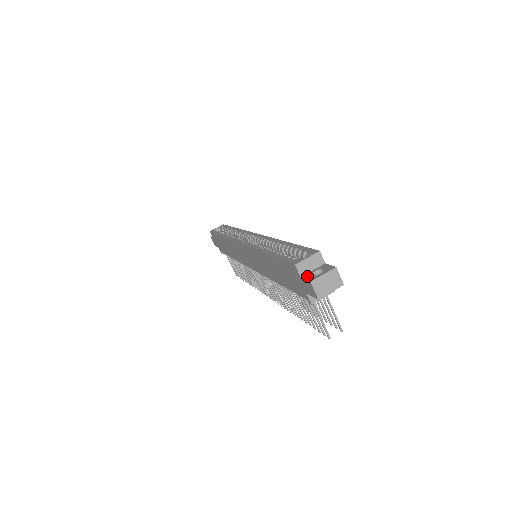
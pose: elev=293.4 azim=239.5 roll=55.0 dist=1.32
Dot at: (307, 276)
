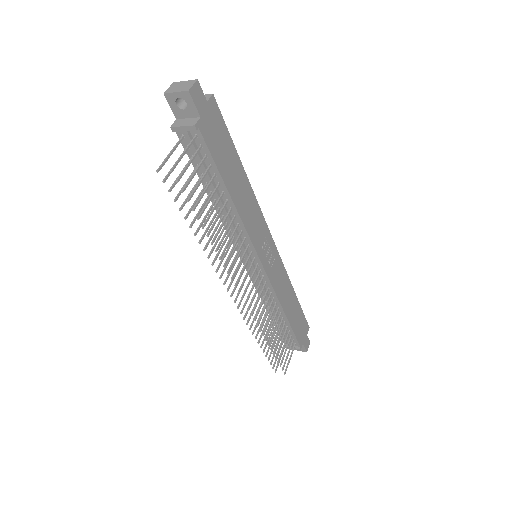
Dot at: occluded
